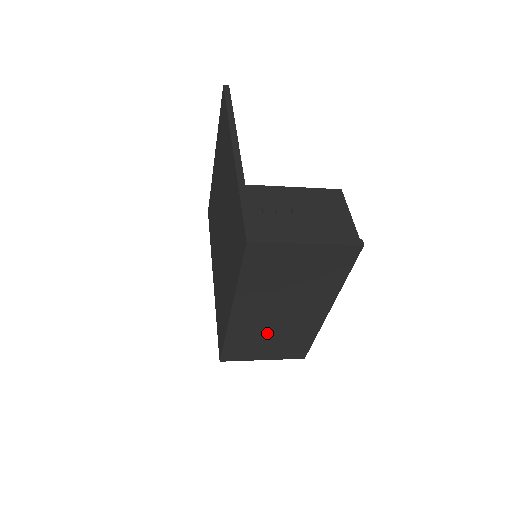
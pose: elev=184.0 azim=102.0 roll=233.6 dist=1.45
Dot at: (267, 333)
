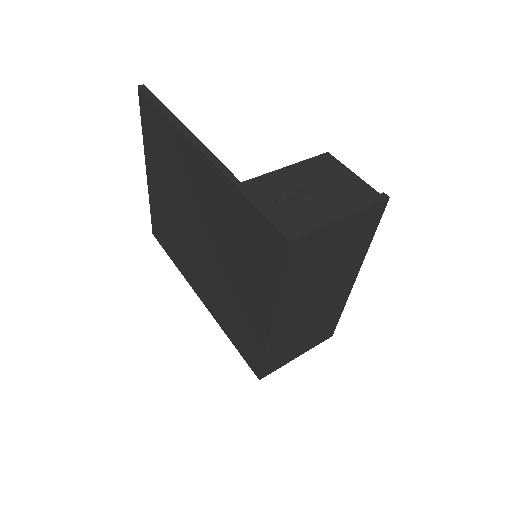
Dot at: (302, 328)
